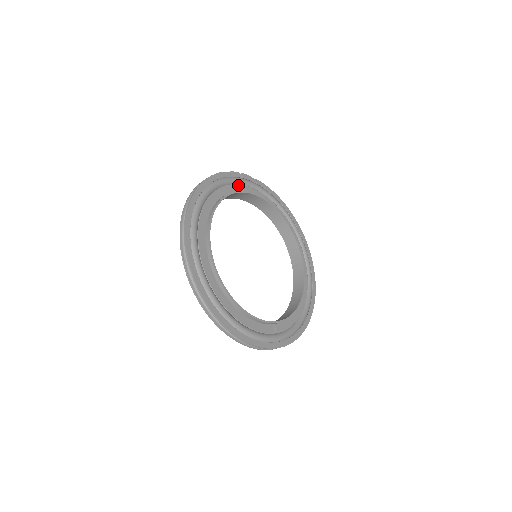
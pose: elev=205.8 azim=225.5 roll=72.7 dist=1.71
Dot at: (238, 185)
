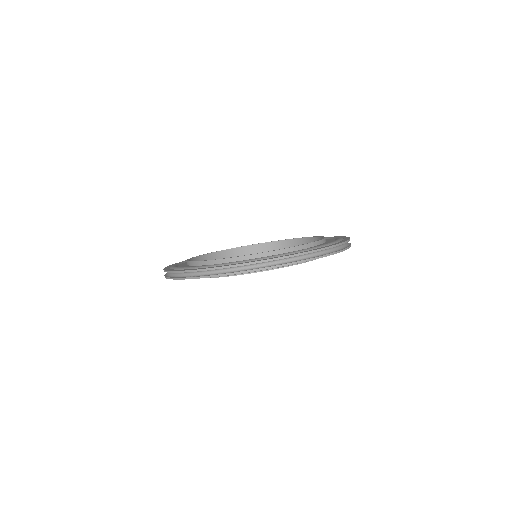
Dot at: occluded
